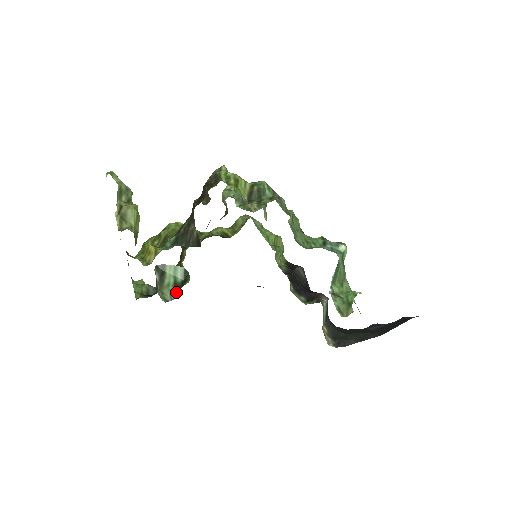
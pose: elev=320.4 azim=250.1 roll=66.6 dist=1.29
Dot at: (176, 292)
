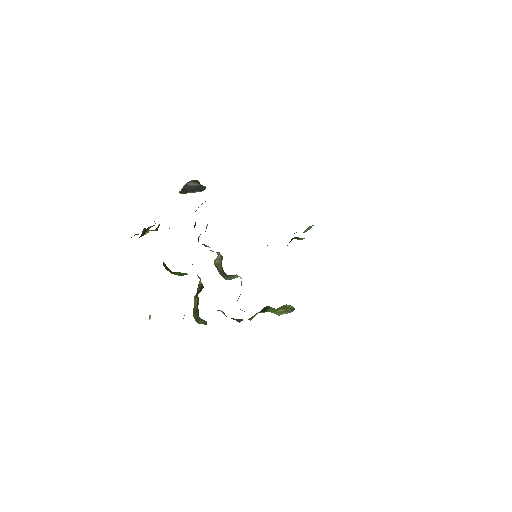
Dot at: (199, 184)
